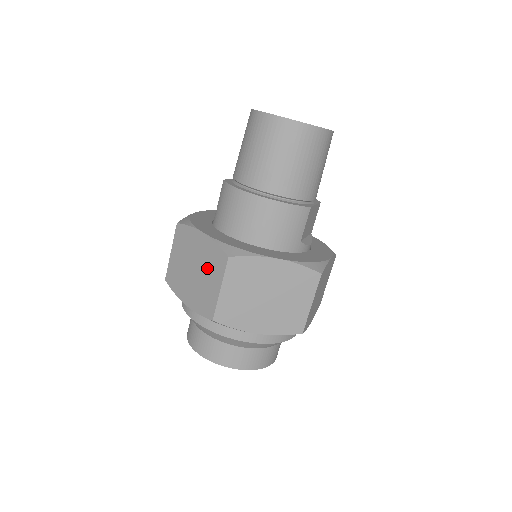
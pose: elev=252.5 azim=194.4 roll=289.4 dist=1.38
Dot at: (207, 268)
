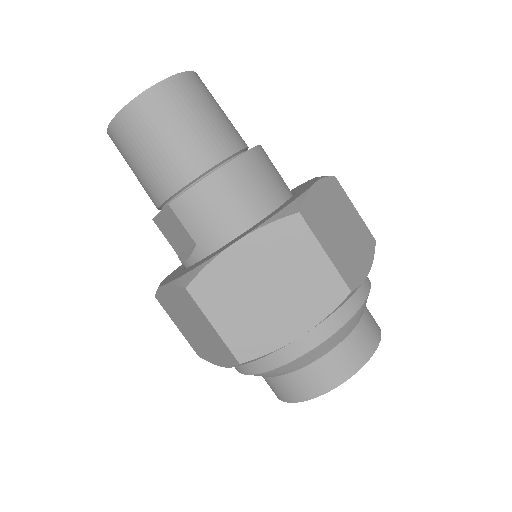
Dot at: (285, 261)
